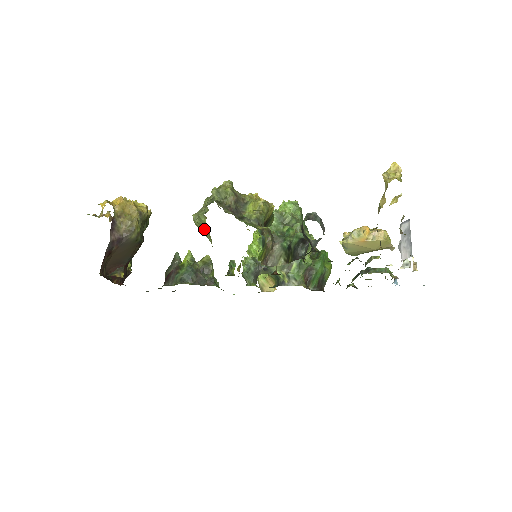
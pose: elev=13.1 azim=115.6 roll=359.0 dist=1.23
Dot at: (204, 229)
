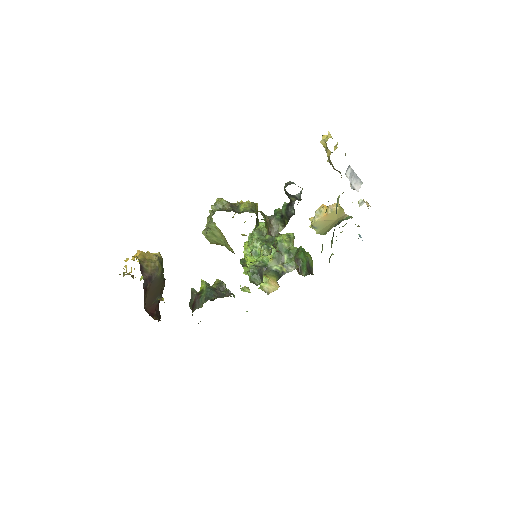
Dot at: (215, 235)
